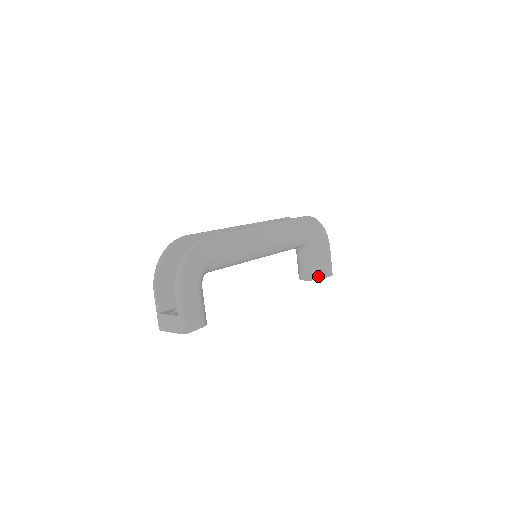
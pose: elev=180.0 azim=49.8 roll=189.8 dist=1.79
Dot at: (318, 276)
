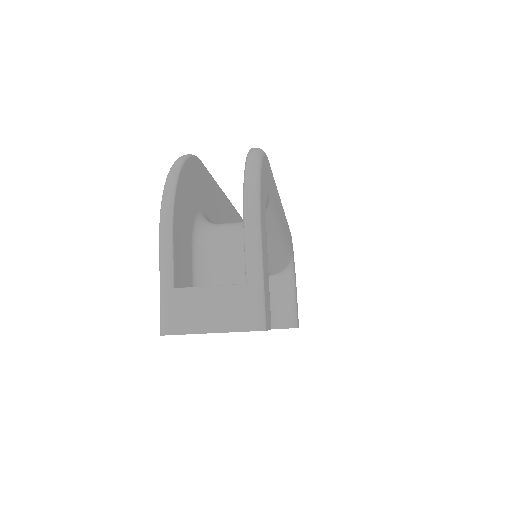
Dot at: (292, 322)
